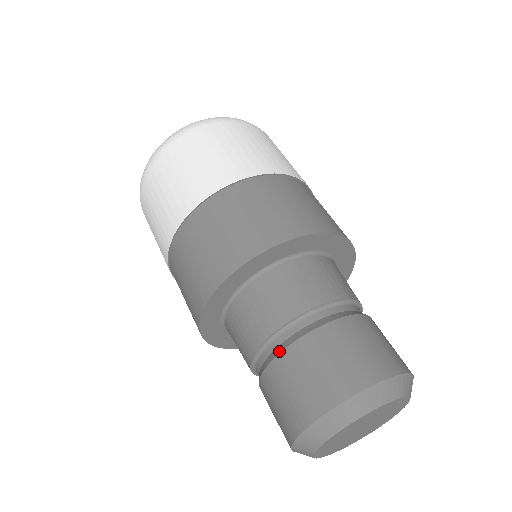
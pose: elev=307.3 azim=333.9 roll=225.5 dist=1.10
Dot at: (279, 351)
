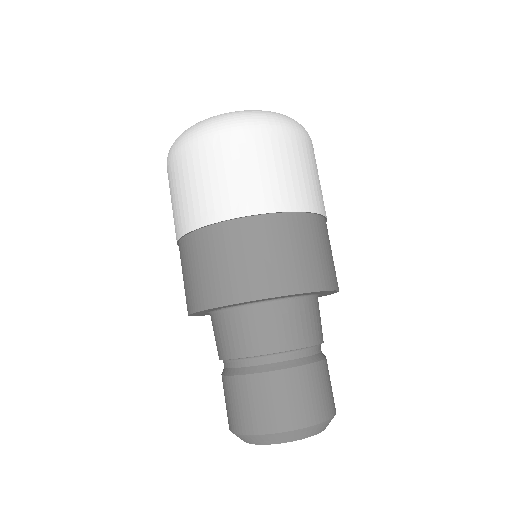
Dot at: occluded
